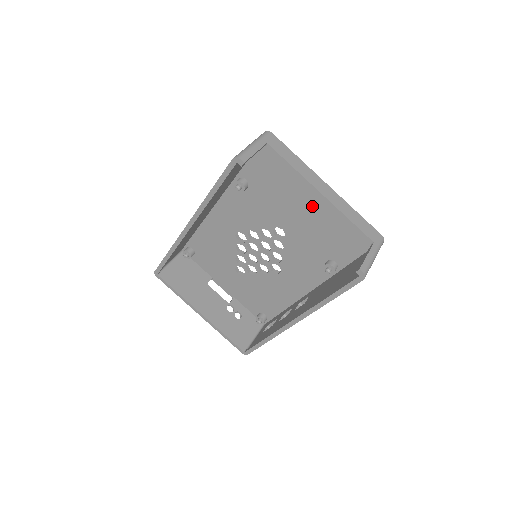
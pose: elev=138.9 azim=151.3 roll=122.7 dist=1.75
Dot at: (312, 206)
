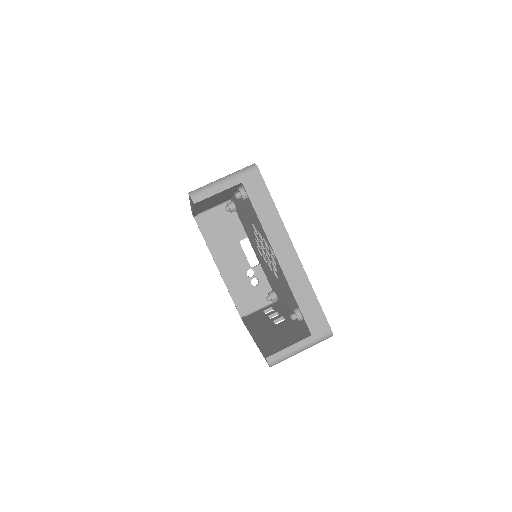
Dot at: occluded
